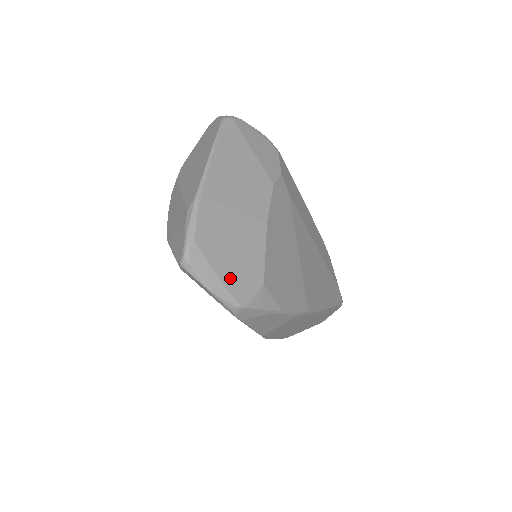
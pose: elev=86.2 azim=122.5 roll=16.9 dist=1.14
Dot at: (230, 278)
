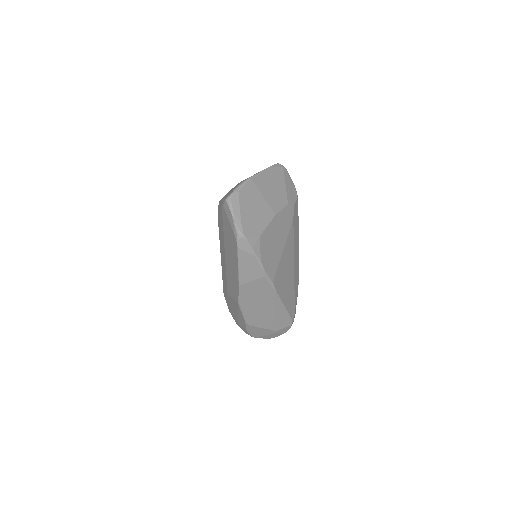
Dot at: (245, 220)
